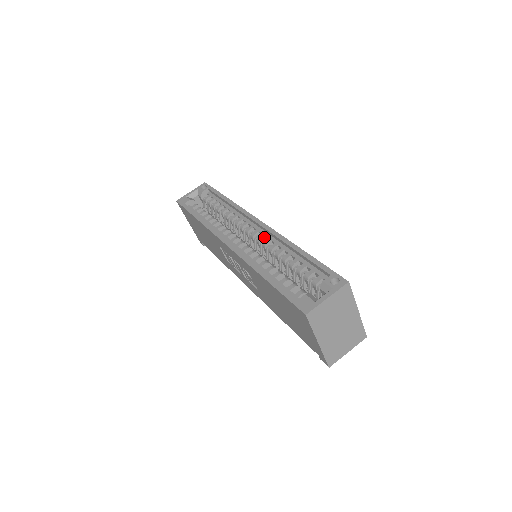
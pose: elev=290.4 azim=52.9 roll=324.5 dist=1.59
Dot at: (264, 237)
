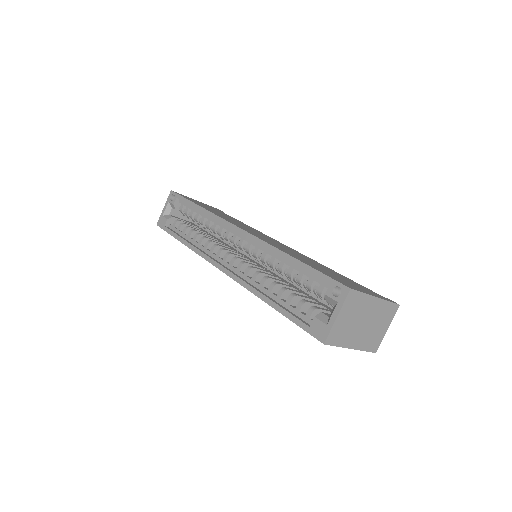
Dot at: (251, 246)
